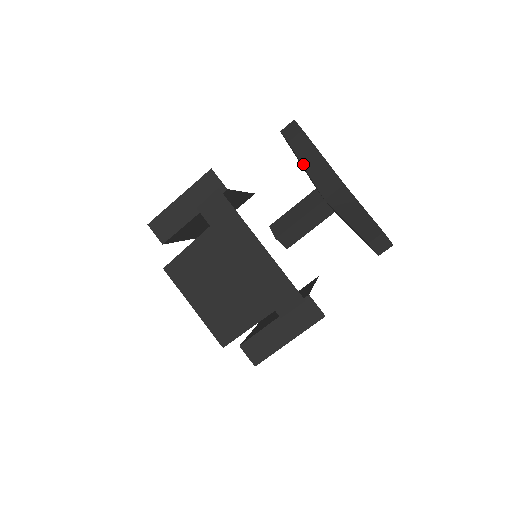
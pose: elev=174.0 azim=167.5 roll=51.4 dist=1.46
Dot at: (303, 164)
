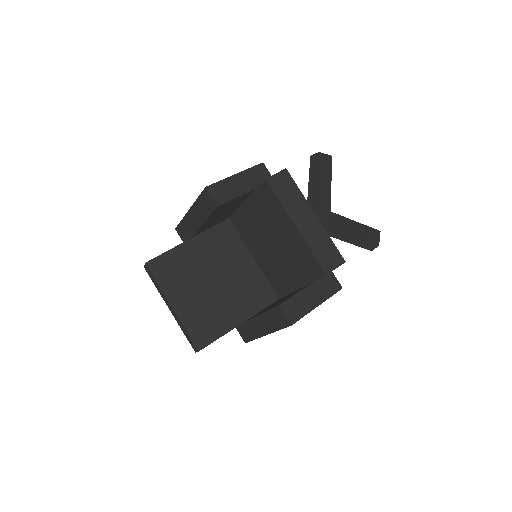
Dot at: (322, 182)
